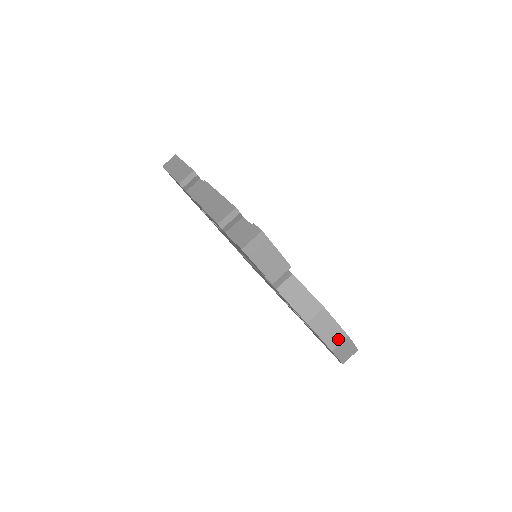
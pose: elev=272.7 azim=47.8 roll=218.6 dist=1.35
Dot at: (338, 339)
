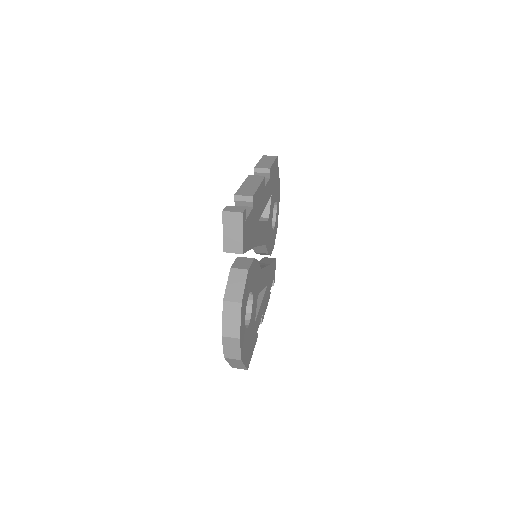
Dot at: (232, 333)
